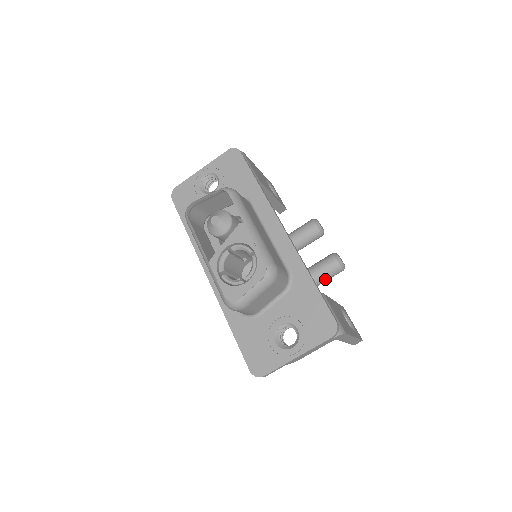
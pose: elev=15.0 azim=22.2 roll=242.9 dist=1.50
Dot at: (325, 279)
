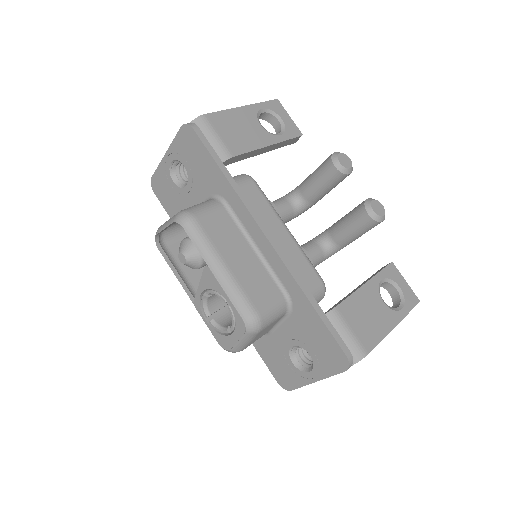
Dot at: (362, 234)
